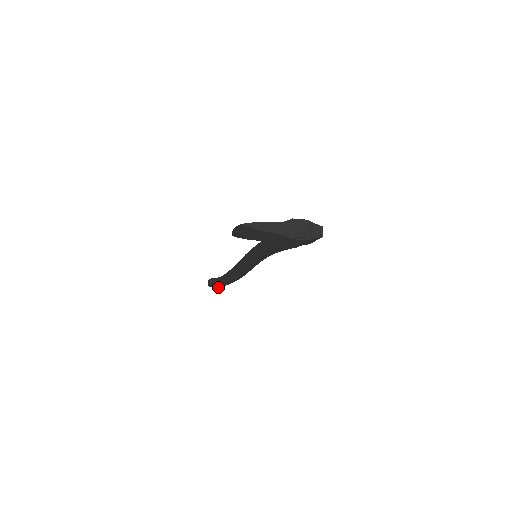
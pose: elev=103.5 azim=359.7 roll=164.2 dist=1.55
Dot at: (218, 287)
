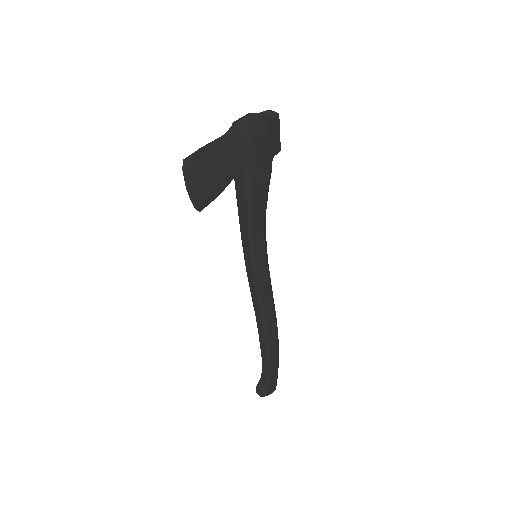
Dot at: (273, 389)
